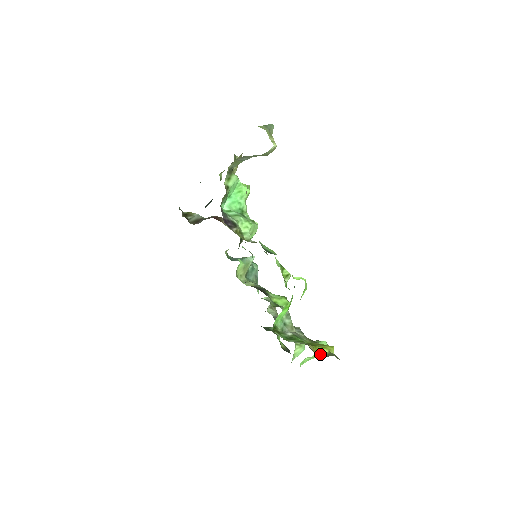
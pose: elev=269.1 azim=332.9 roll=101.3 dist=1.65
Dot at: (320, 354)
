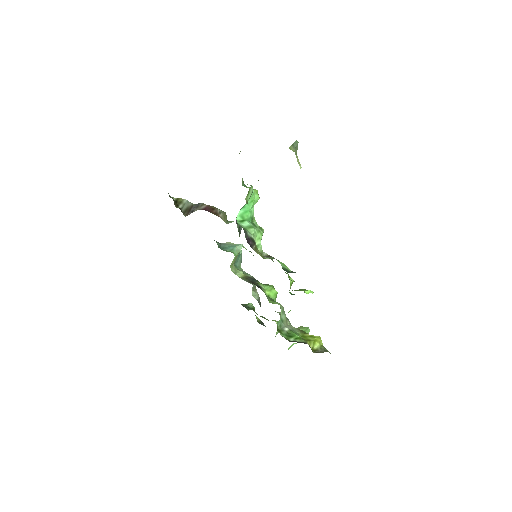
Dot at: (314, 348)
